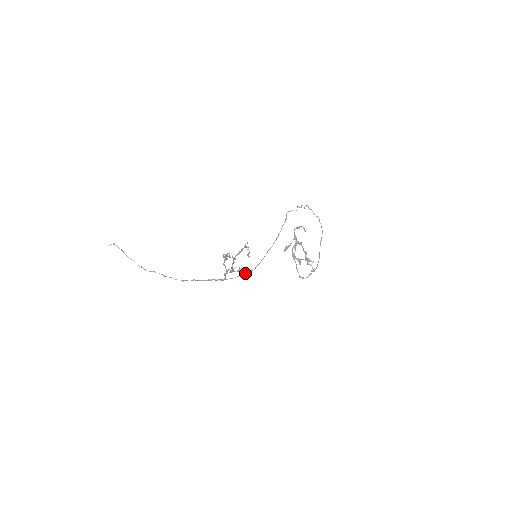
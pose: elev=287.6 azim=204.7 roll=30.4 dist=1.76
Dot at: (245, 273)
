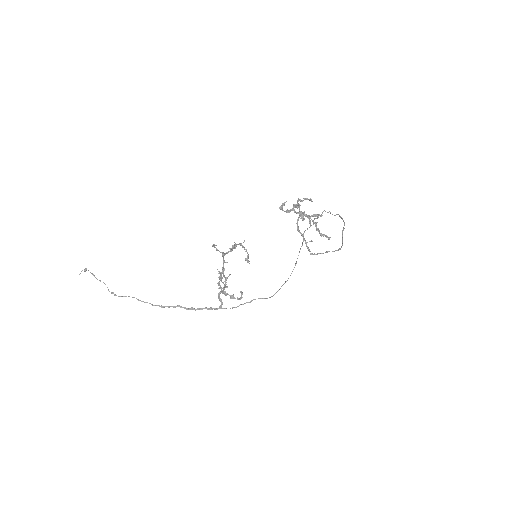
Dot at: (250, 301)
